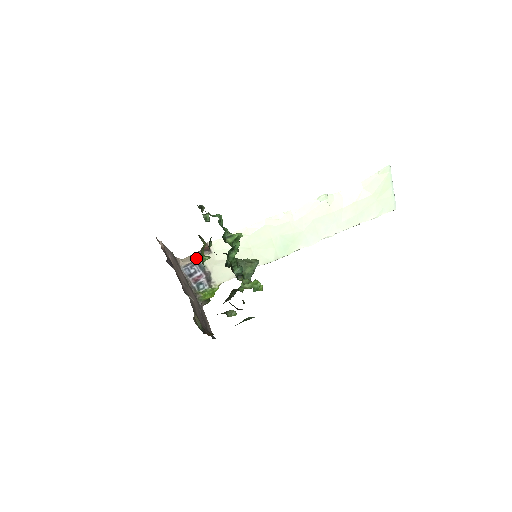
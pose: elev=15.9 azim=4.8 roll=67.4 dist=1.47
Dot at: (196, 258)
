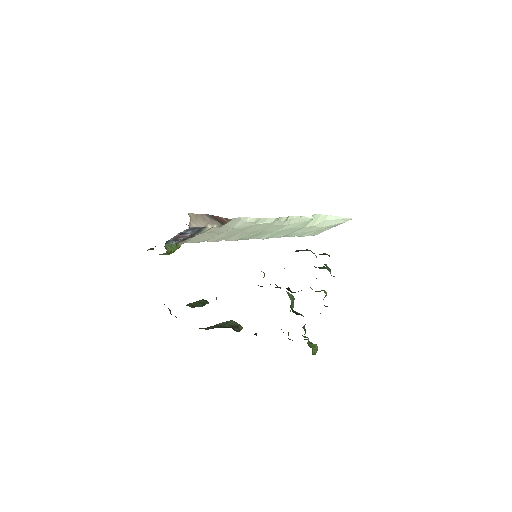
Dot at: (206, 224)
